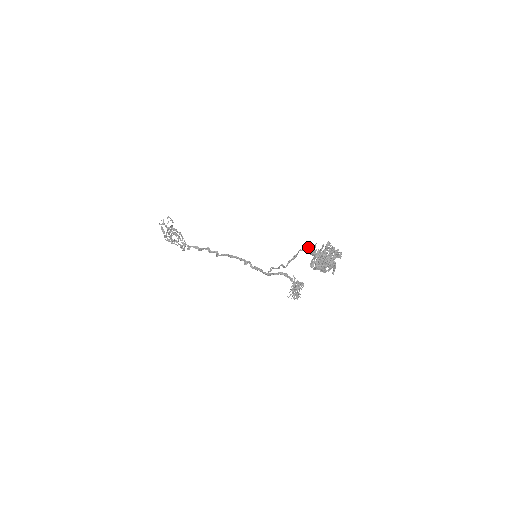
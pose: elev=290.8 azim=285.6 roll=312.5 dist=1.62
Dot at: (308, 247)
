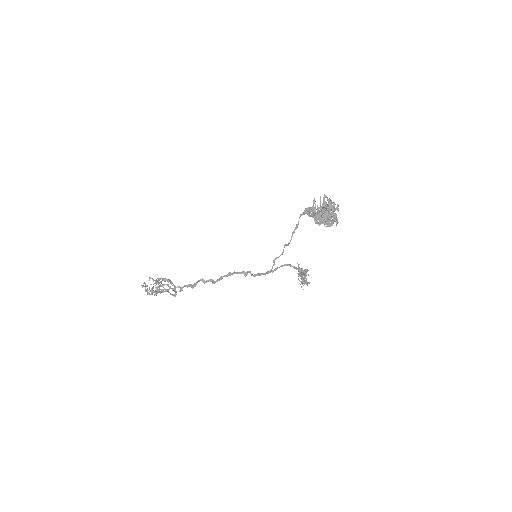
Dot at: (307, 208)
